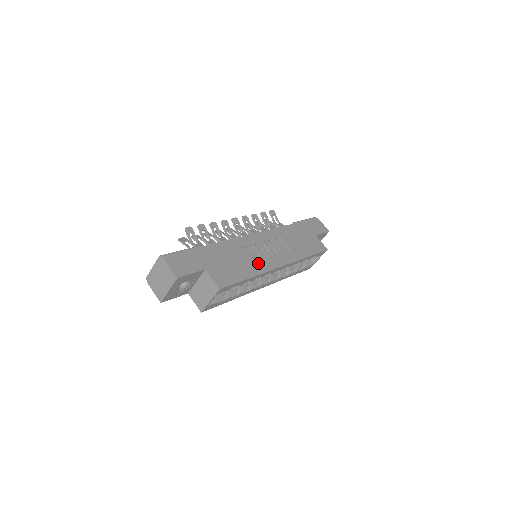
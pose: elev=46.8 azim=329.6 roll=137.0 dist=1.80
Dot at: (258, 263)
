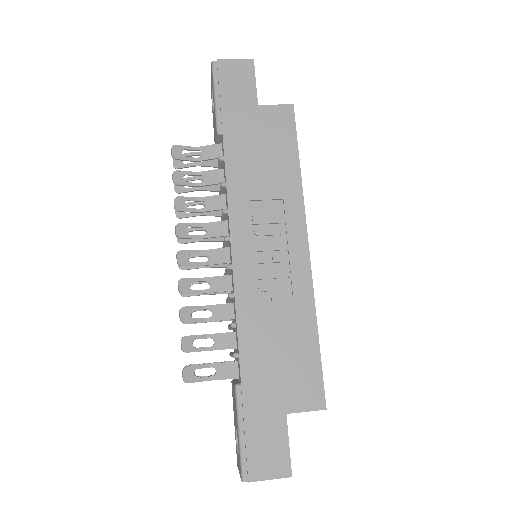
Dot at: (293, 295)
